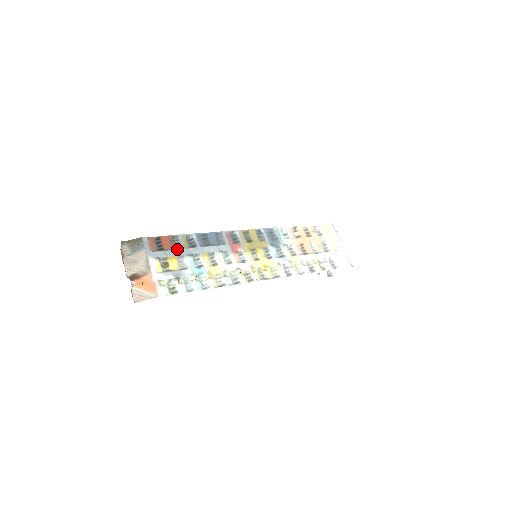
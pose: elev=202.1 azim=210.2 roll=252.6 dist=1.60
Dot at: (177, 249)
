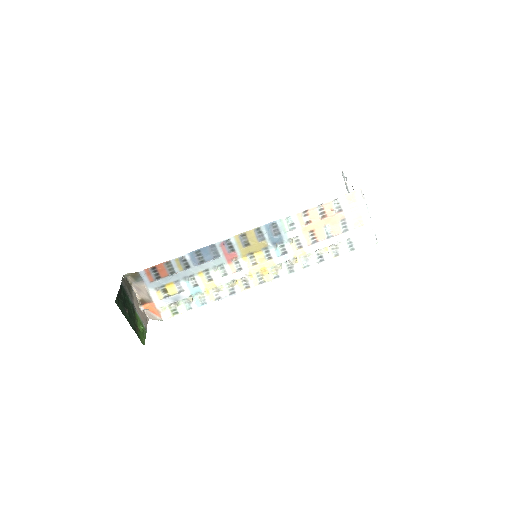
Dot at: (172, 275)
